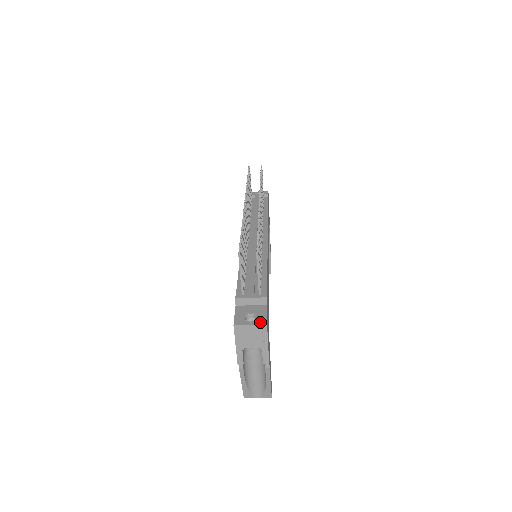
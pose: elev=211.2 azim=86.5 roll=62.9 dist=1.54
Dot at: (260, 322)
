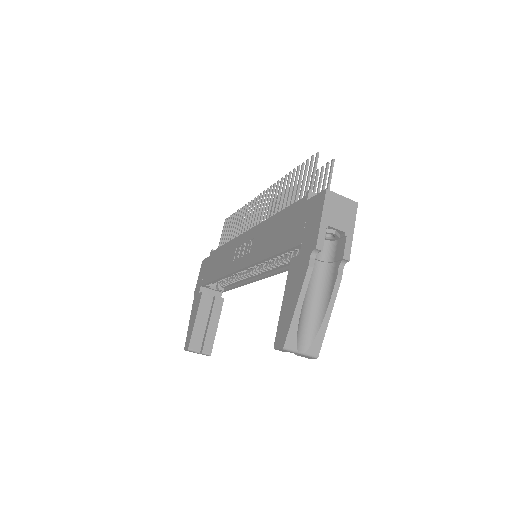
Dot at: (350, 201)
